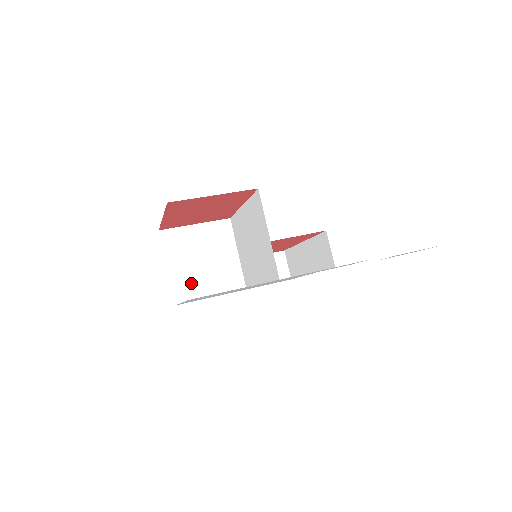
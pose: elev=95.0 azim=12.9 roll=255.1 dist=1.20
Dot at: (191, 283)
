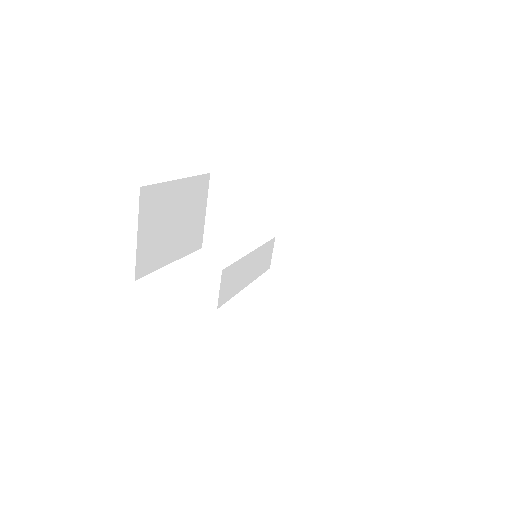
Dot at: (222, 236)
